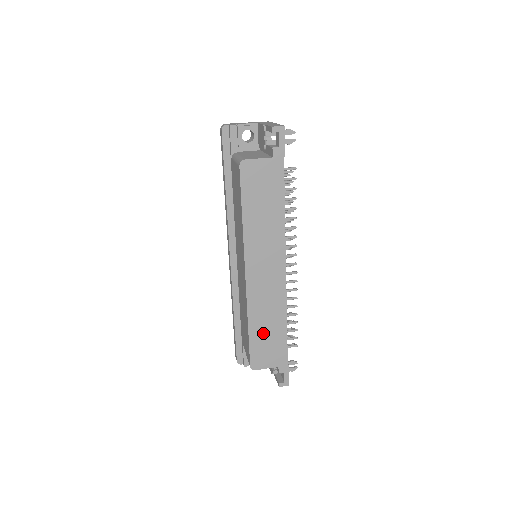
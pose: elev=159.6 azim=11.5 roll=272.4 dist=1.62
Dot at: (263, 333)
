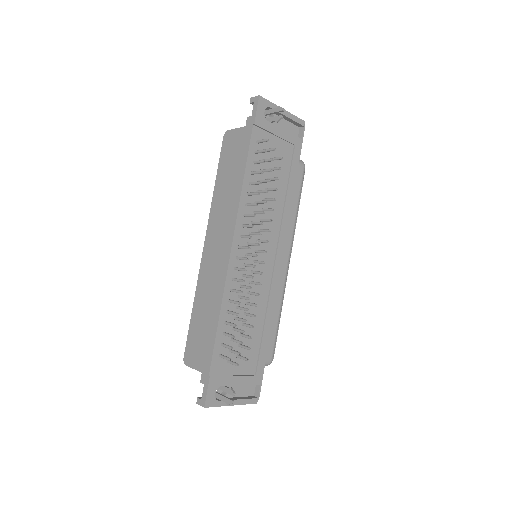
Dot at: (201, 320)
